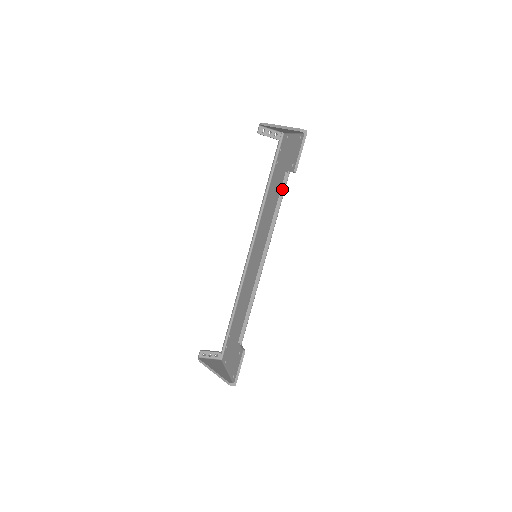
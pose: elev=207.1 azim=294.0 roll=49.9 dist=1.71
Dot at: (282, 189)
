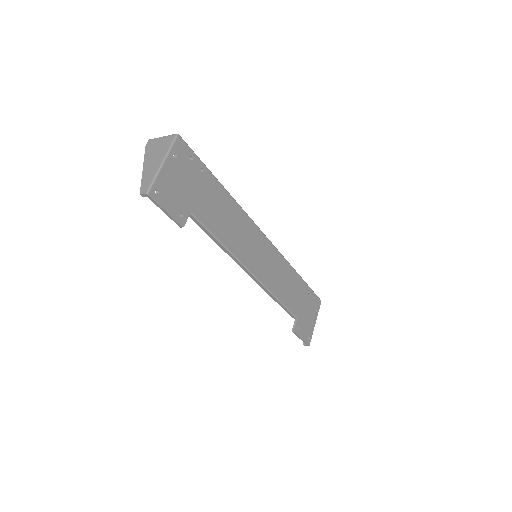
Dot at: (201, 227)
